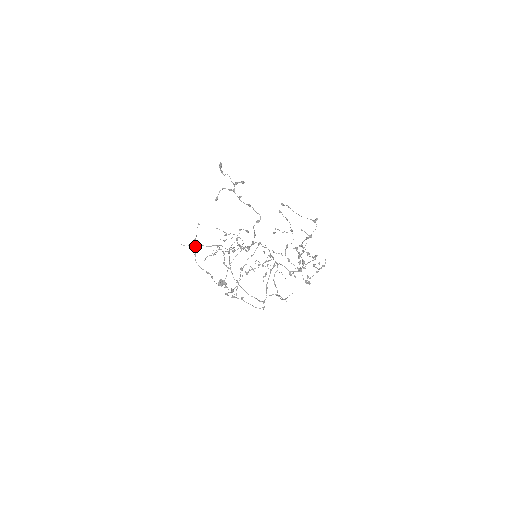
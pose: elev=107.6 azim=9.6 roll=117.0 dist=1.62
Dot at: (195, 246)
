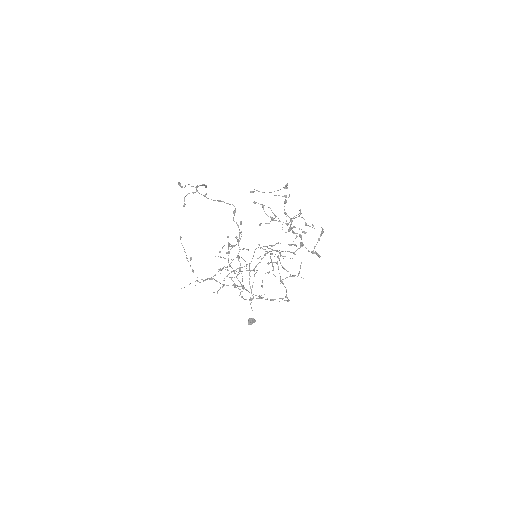
Dot at: (200, 282)
